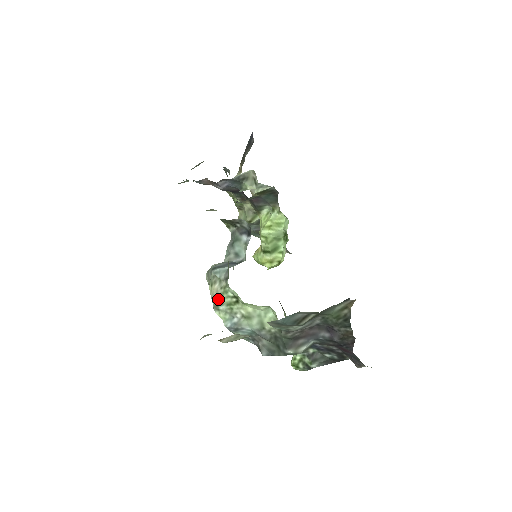
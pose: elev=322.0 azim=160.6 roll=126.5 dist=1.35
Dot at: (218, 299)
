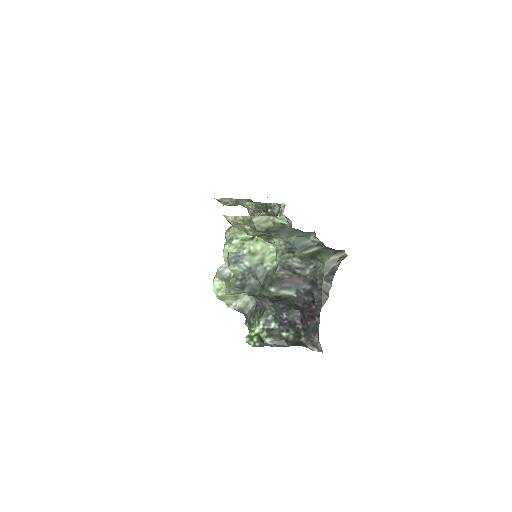
Dot at: (237, 233)
